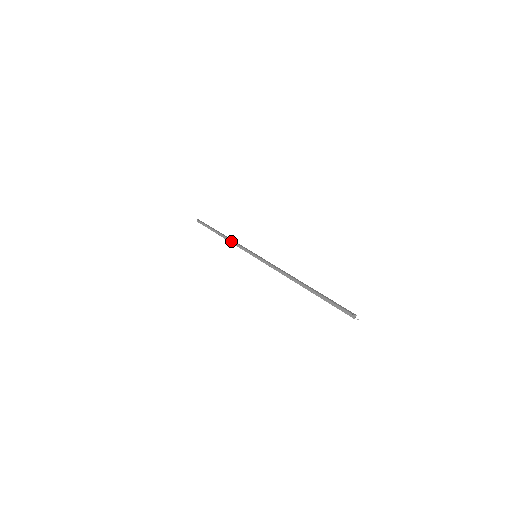
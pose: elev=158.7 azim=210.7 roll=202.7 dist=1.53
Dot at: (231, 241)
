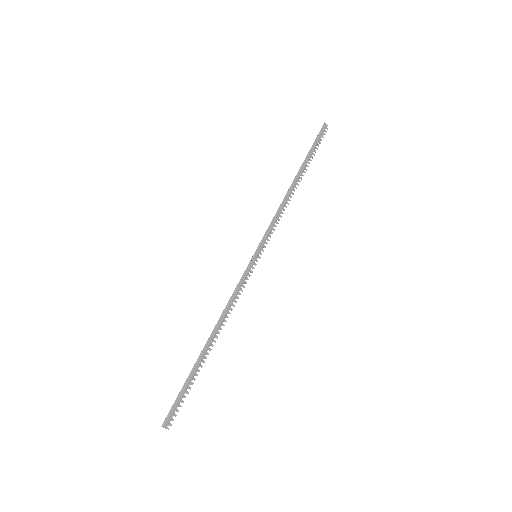
Dot at: (281, 205)
